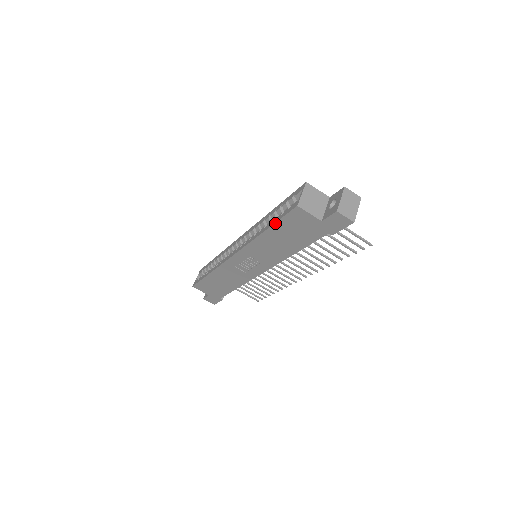
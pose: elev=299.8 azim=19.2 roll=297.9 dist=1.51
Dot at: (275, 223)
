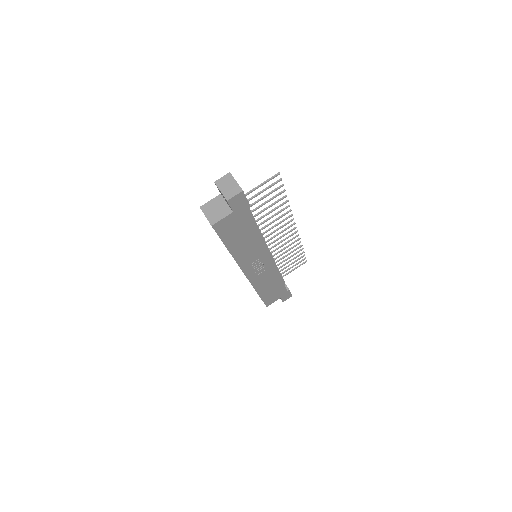
Dot at: (223, 243)
